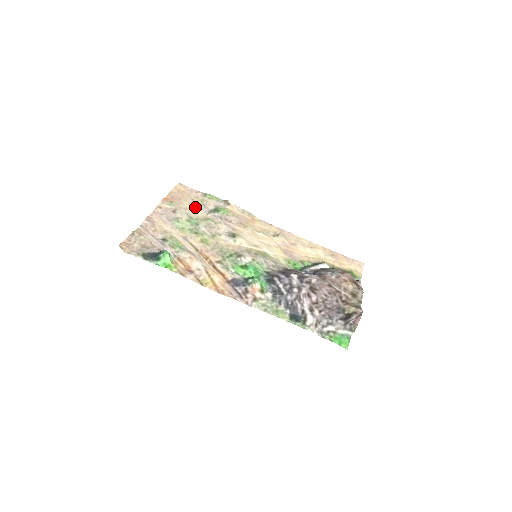
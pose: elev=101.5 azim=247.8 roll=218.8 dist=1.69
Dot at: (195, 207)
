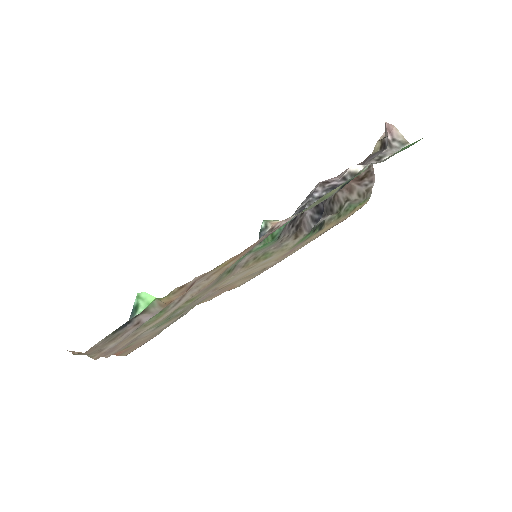
Dot at: (159, 330)
